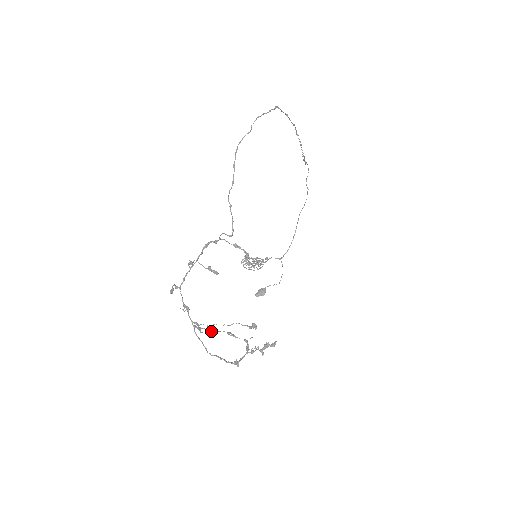
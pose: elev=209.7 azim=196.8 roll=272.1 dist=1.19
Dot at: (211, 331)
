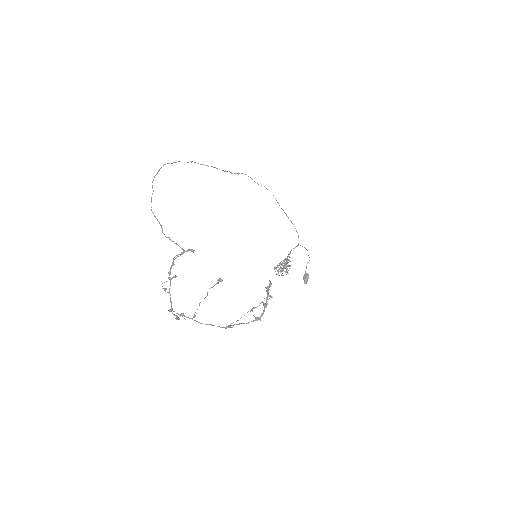
Dot at: (238, 320)
